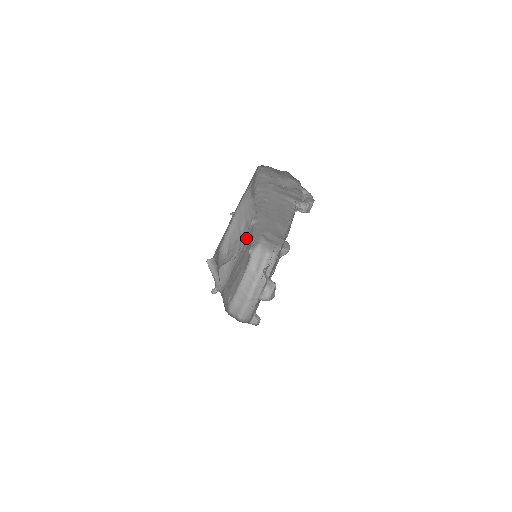
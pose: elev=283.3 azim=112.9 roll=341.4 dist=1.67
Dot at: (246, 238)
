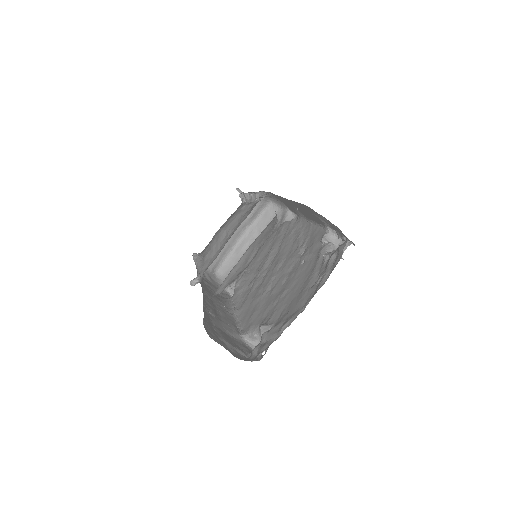
Dot at: (250, 211)
